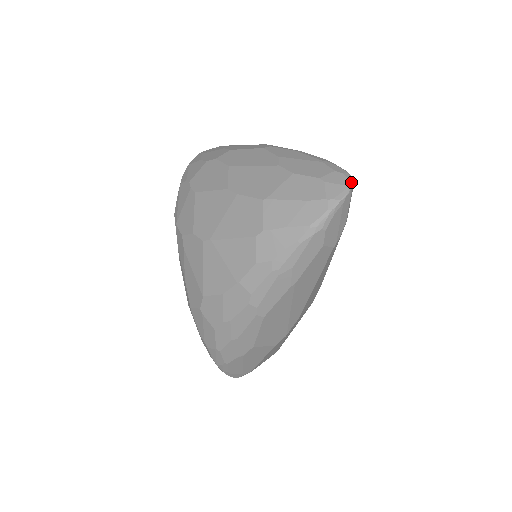
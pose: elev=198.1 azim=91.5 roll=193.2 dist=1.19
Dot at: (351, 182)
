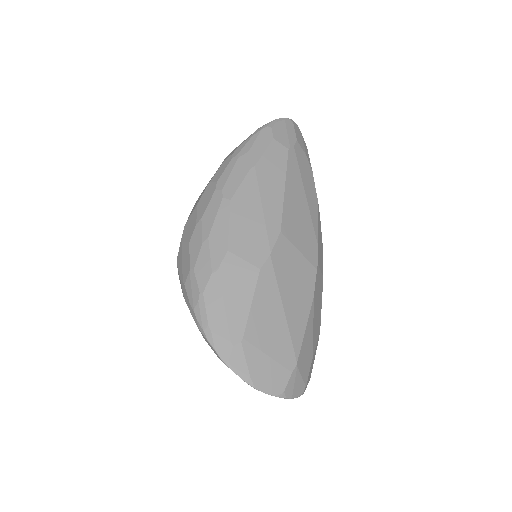
Dot at: (294, 122)
